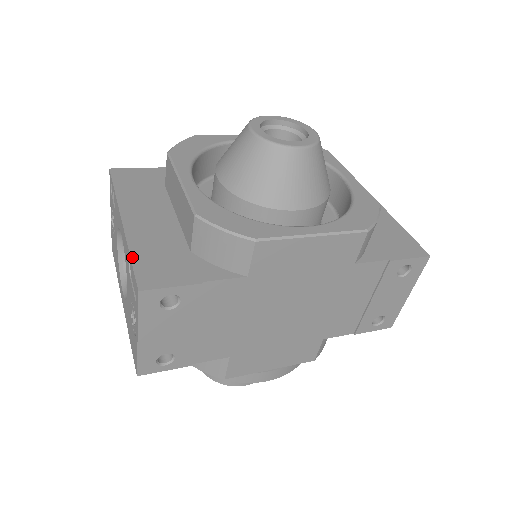
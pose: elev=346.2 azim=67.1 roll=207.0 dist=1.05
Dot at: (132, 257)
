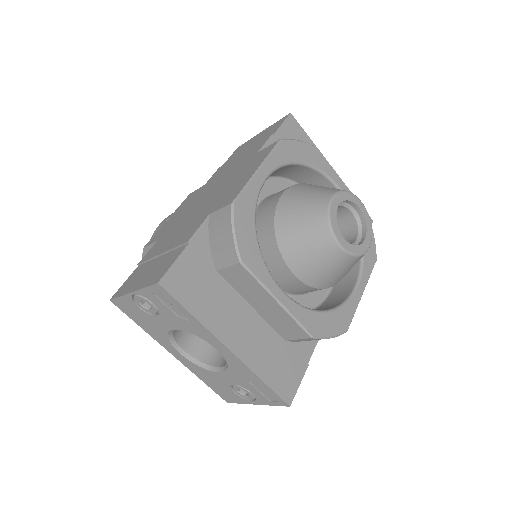
Dot at: (266, 382)
